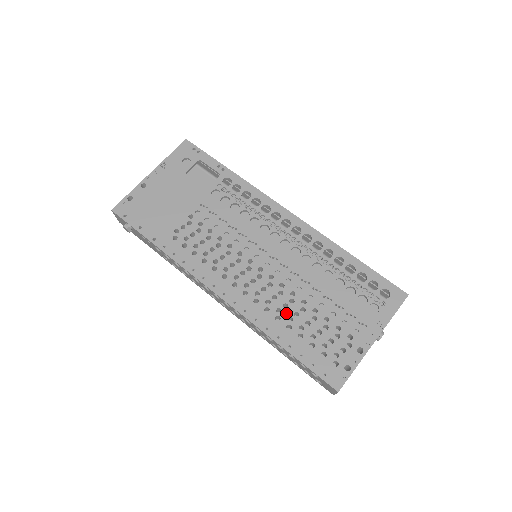
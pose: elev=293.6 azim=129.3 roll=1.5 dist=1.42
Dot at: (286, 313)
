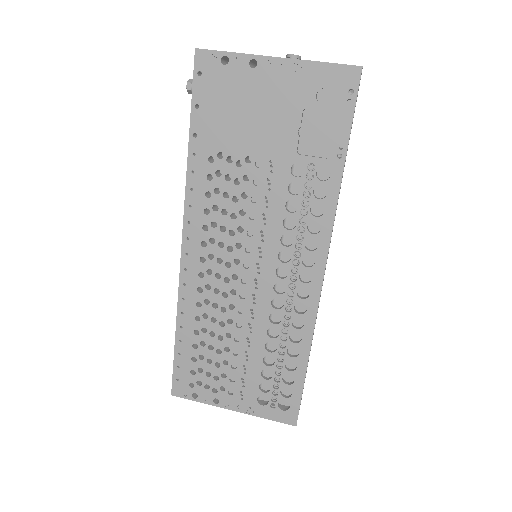
Dot at: (207, 324)
